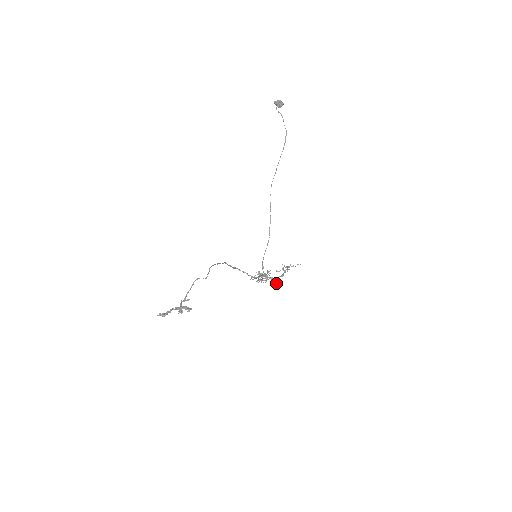
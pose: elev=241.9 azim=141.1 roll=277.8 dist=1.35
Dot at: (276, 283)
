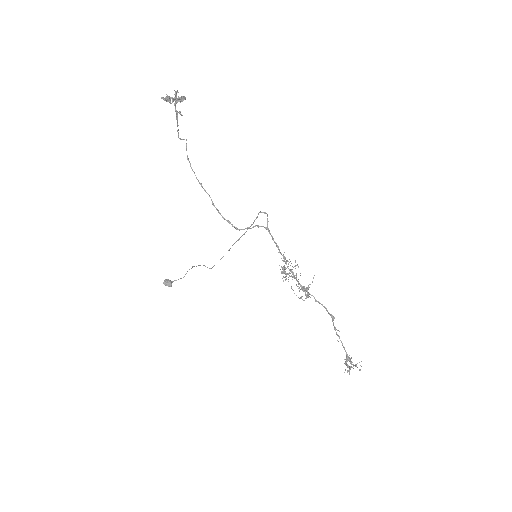
Dot at: occluded
